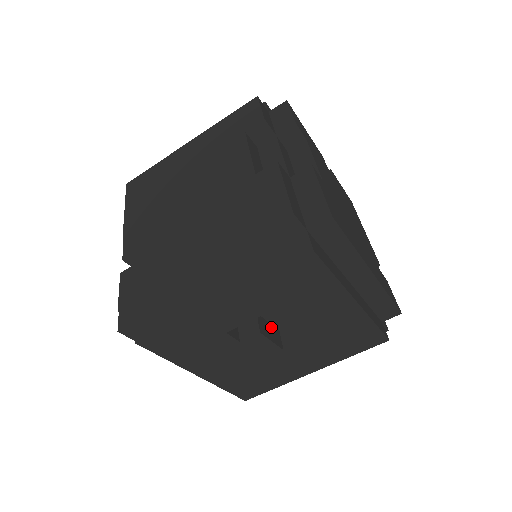
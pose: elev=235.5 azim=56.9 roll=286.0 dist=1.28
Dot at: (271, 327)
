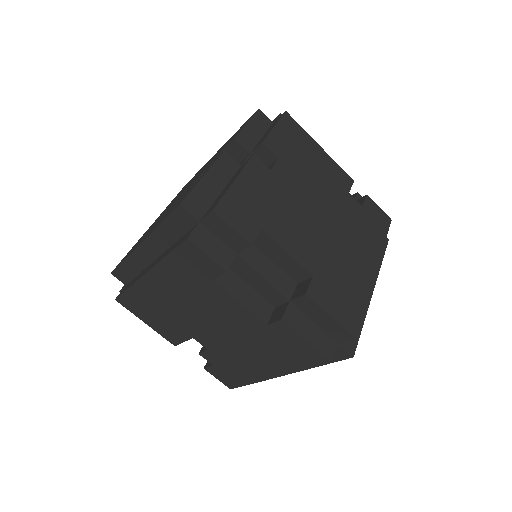
Dot at: occluded
